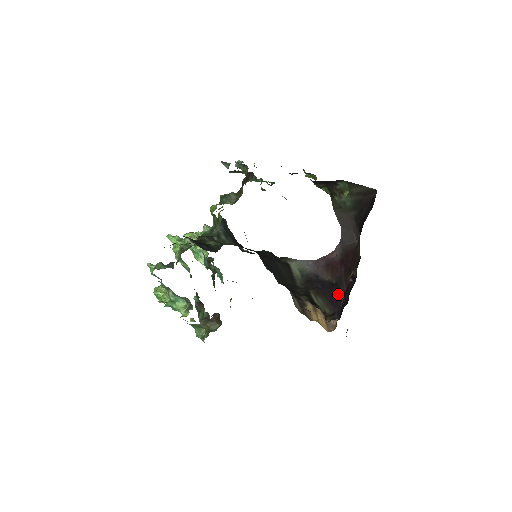
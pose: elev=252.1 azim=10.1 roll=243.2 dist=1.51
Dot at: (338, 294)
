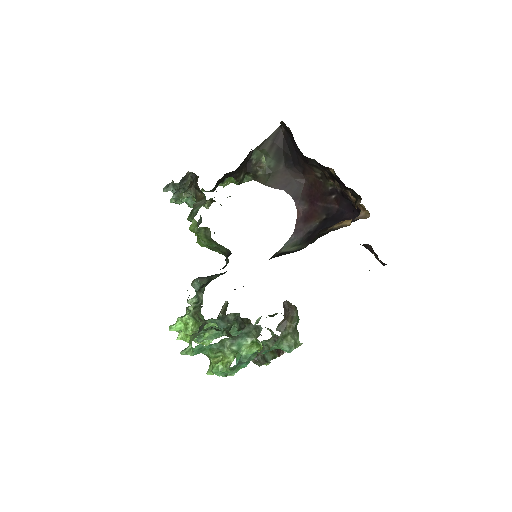
Dot at: (338, 214)
